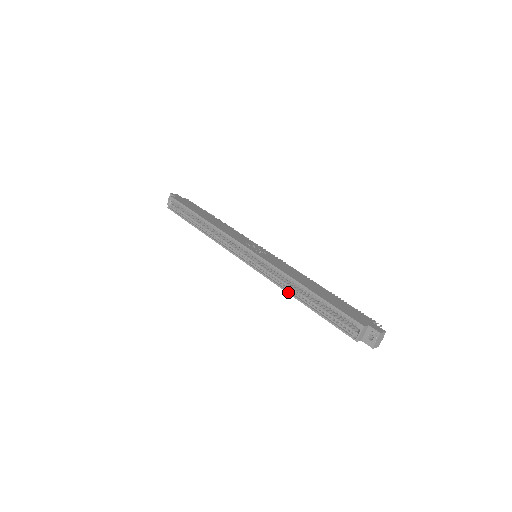
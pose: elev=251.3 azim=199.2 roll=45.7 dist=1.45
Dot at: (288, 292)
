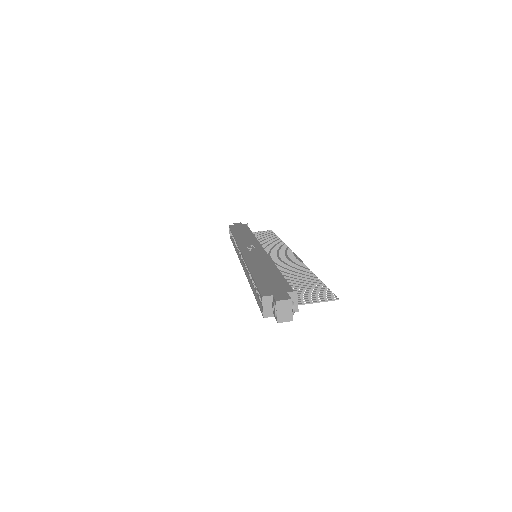
Dot at: (249, 282)
